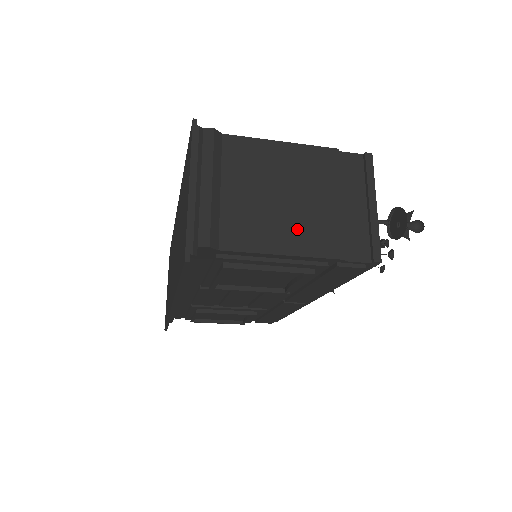
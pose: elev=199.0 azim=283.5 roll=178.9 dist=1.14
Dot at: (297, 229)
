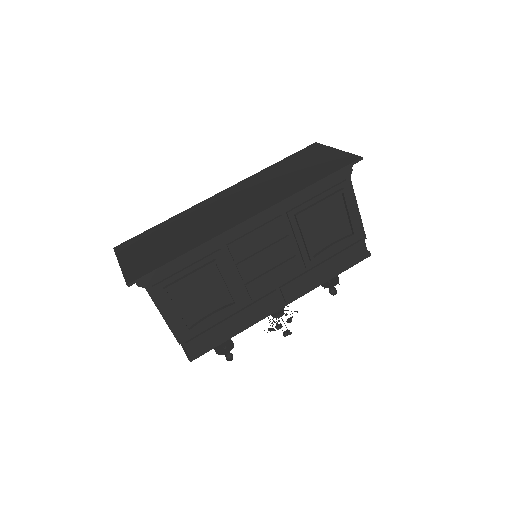
Dot at: occluded
